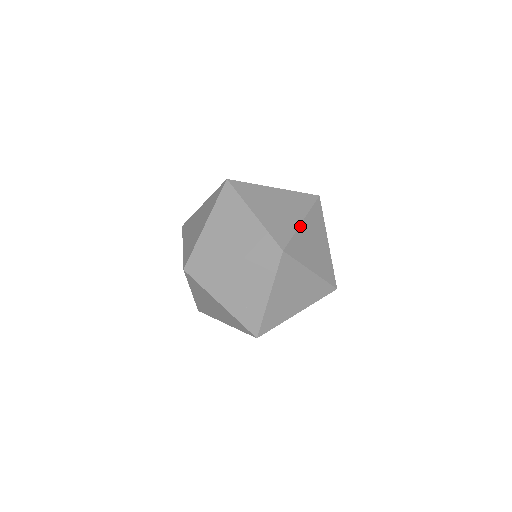
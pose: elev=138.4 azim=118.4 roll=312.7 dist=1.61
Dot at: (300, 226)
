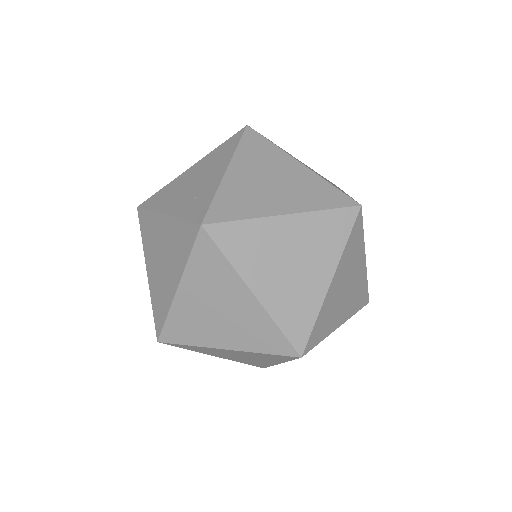
Dot at: occluded
